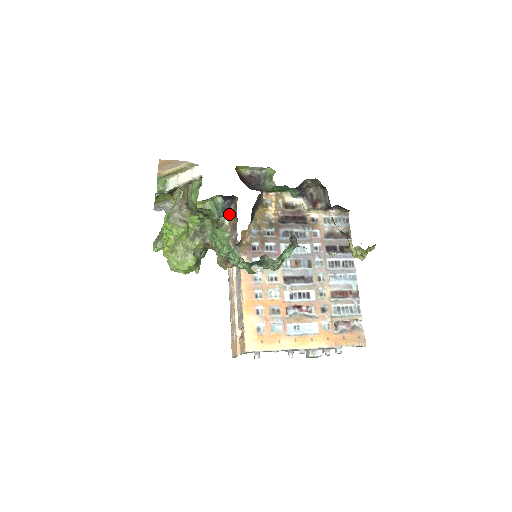
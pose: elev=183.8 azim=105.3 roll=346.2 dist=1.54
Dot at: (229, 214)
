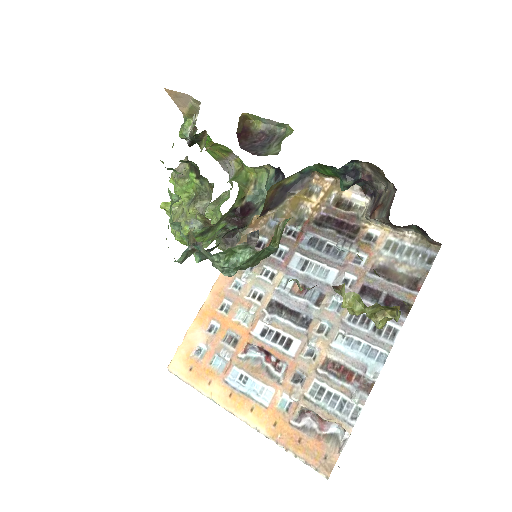
Dot at: occluded
